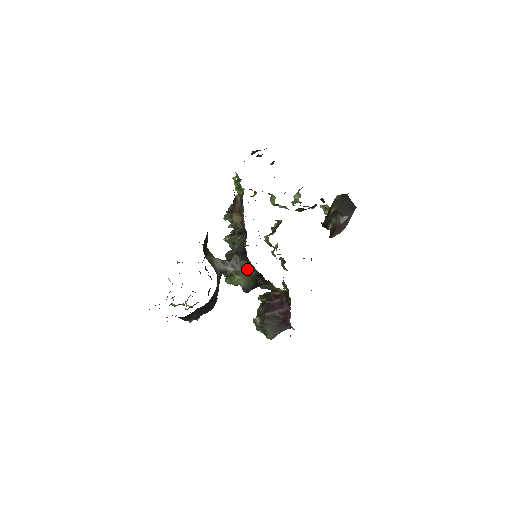
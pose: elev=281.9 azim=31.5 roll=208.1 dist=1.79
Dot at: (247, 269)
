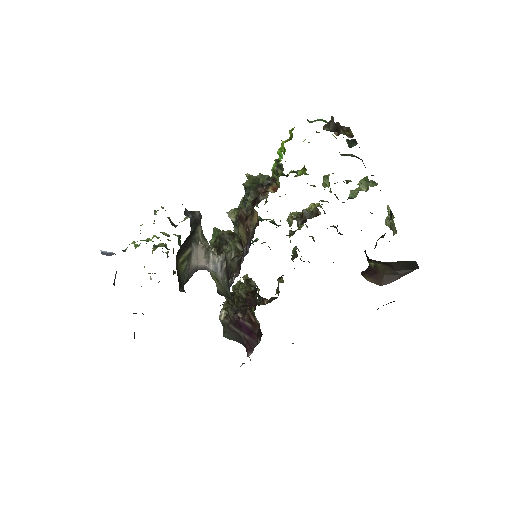
Dot at: occluded
